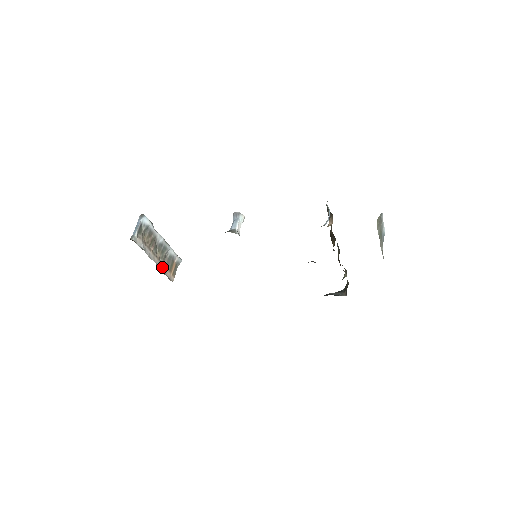
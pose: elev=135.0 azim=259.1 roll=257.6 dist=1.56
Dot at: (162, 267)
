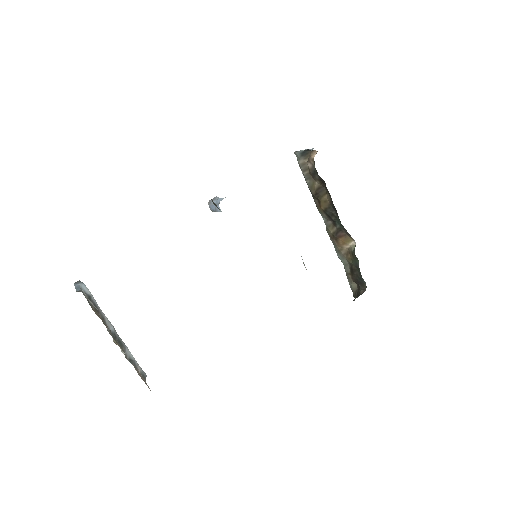
Dot at: occluded
